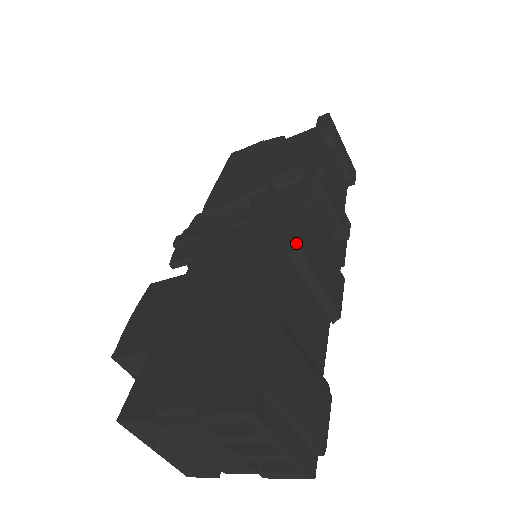
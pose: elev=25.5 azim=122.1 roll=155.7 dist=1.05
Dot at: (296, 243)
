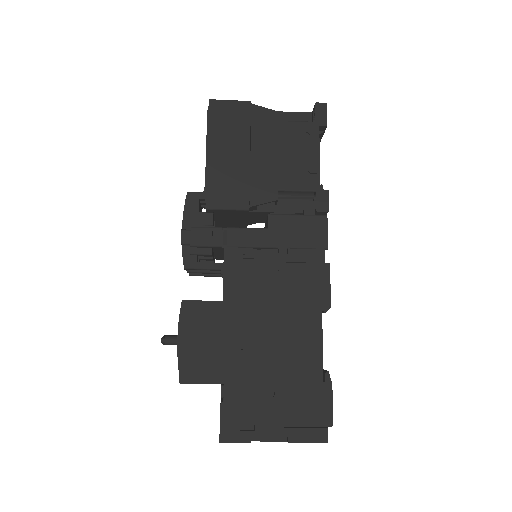
Dot at: (328, 301)
